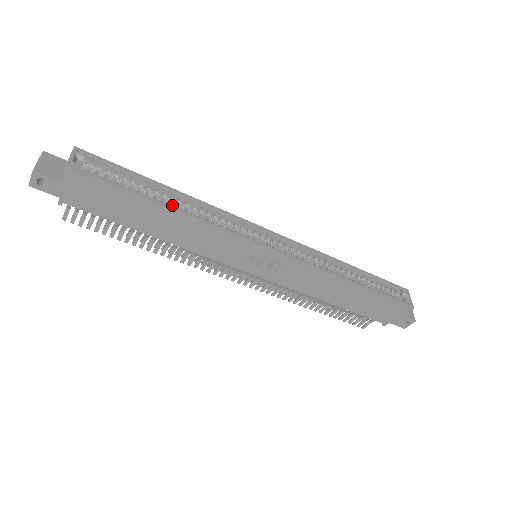
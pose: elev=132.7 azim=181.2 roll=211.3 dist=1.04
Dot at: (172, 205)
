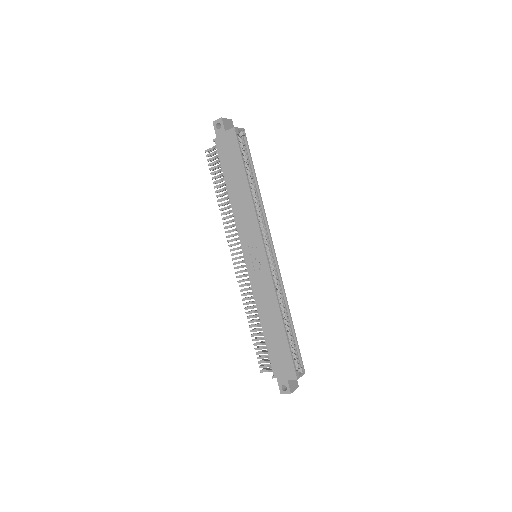
Dot at: (251, 187)
